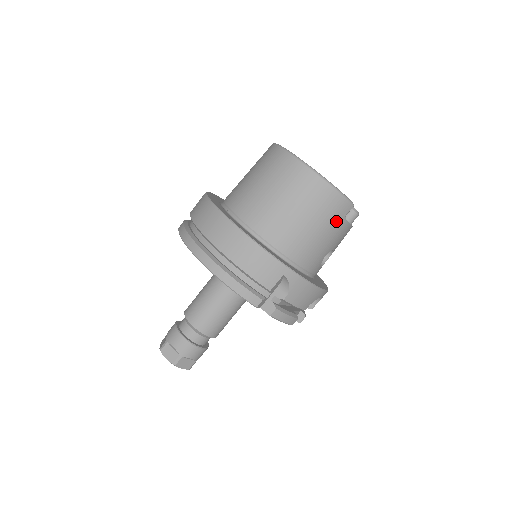
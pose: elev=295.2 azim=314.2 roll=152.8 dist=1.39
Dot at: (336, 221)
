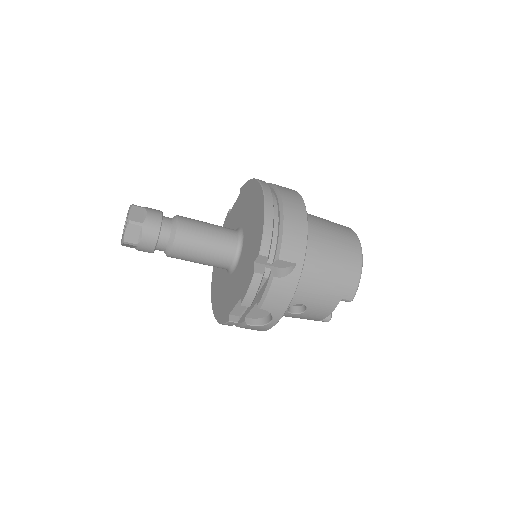
Dot at: (338, 293)
